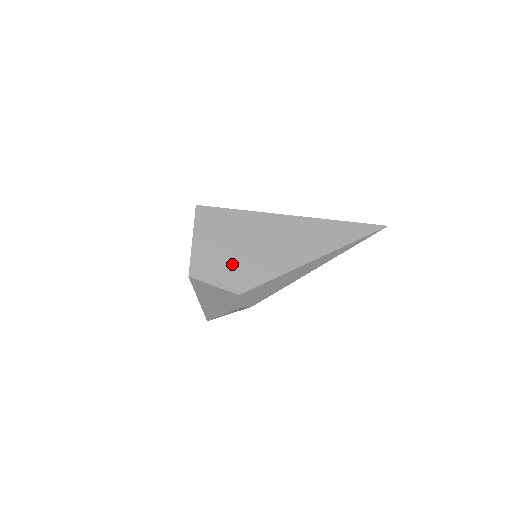
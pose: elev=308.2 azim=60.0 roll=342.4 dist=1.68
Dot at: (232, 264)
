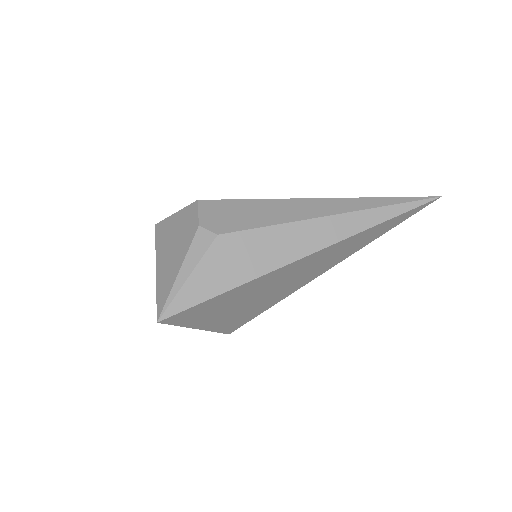
Dot at: occluded
